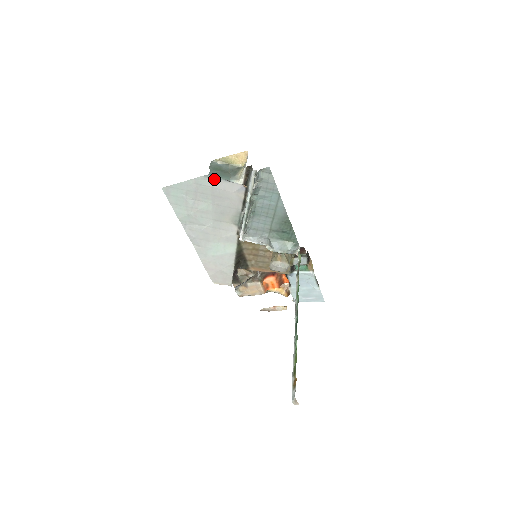
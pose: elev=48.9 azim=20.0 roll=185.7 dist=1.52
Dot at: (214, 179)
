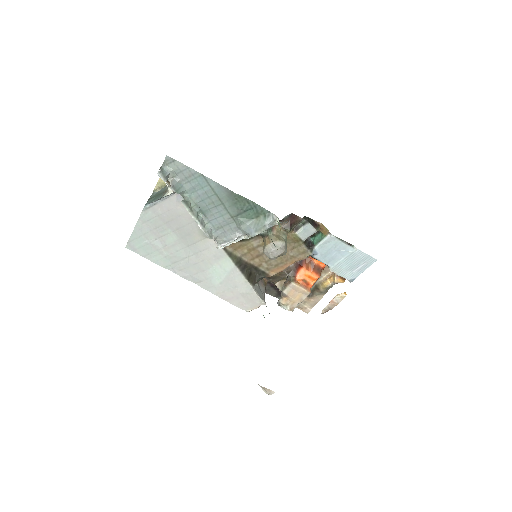
Dot at: (153, 207)
